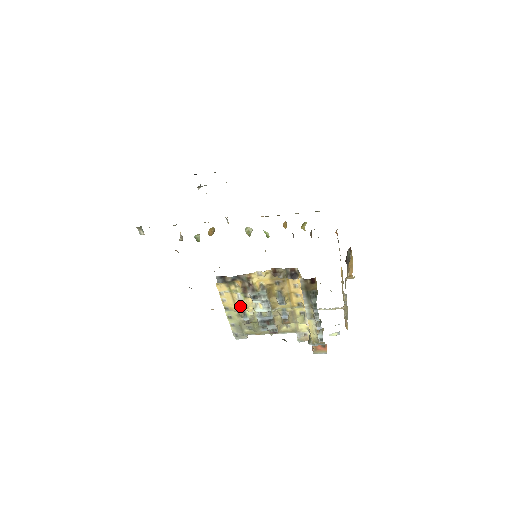
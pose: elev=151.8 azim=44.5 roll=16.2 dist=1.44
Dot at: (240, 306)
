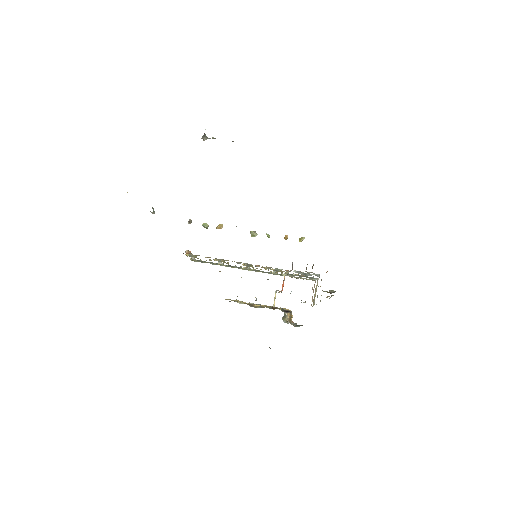
Dot at: occluded
